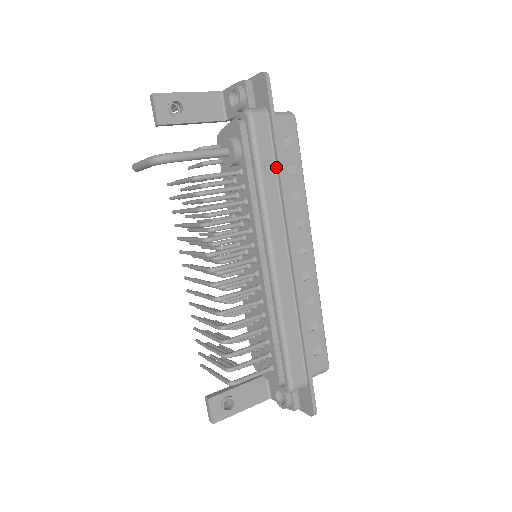
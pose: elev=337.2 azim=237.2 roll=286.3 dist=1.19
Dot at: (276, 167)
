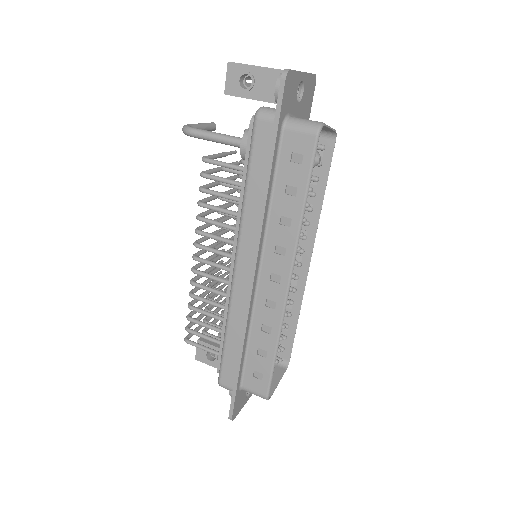
Dot at: (266, 181)
